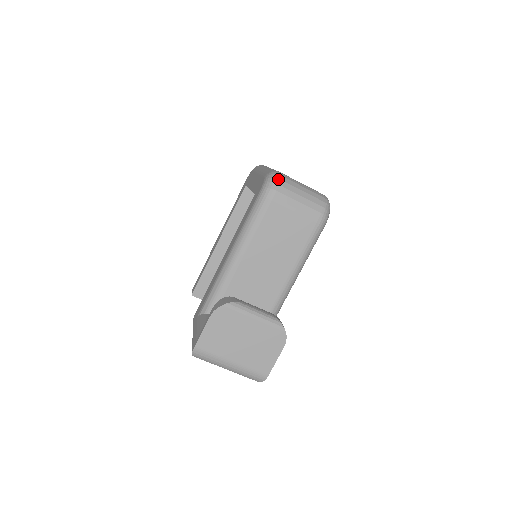
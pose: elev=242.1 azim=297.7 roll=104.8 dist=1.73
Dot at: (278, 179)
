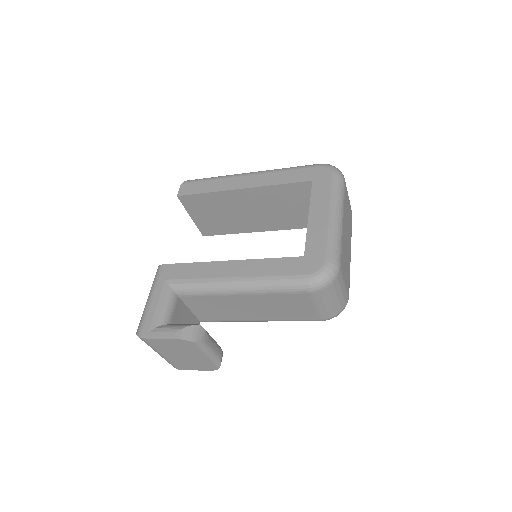
Dot at: (332, 282)
